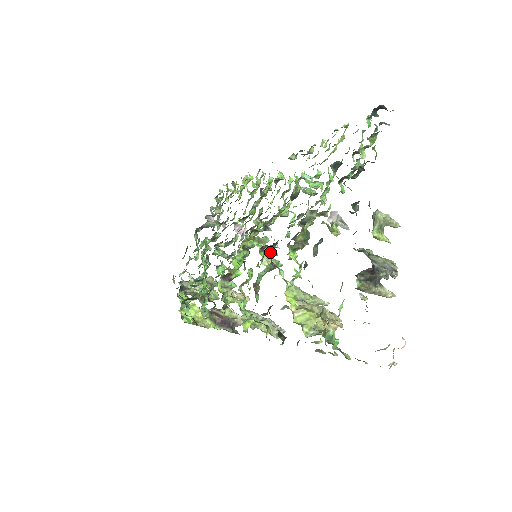
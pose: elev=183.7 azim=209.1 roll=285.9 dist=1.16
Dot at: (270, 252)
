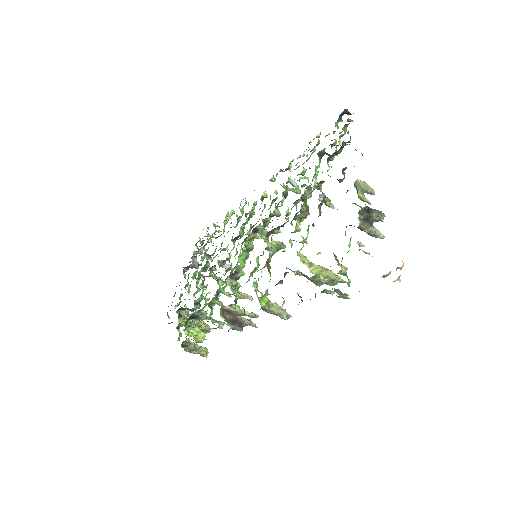
Dot at: (271, 244)
